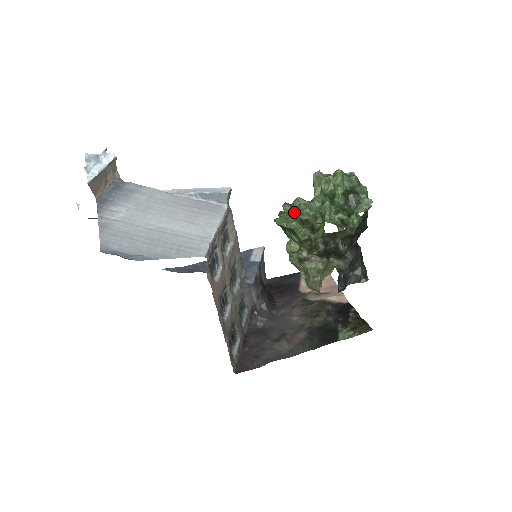
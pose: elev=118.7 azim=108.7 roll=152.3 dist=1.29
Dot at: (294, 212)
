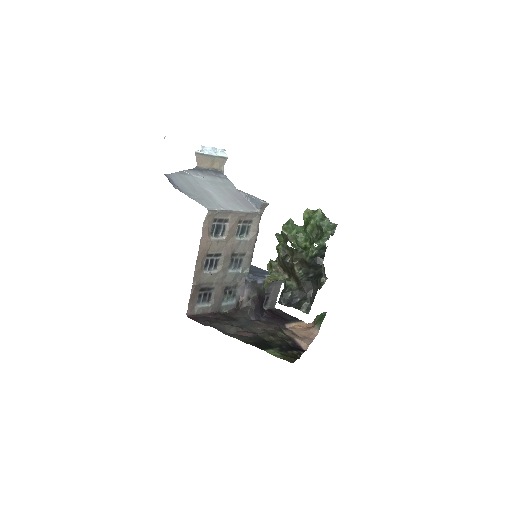
Dot at: (283, 227)
